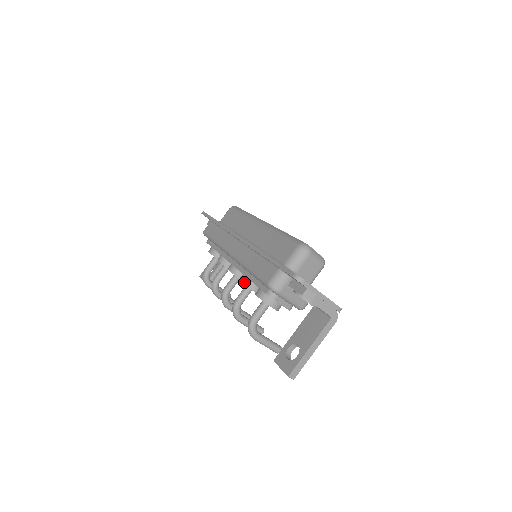
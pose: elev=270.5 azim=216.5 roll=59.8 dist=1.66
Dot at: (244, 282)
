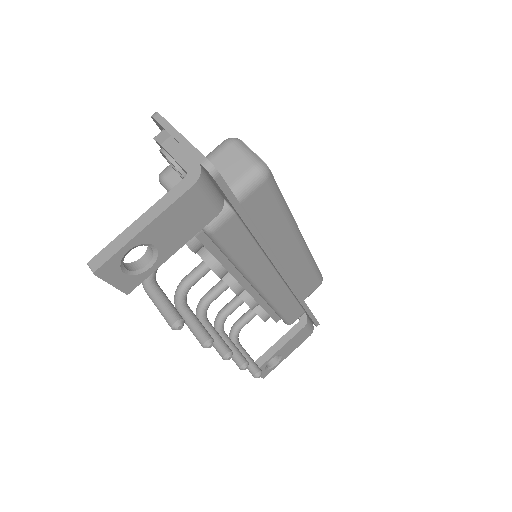
Dot at: occluded
